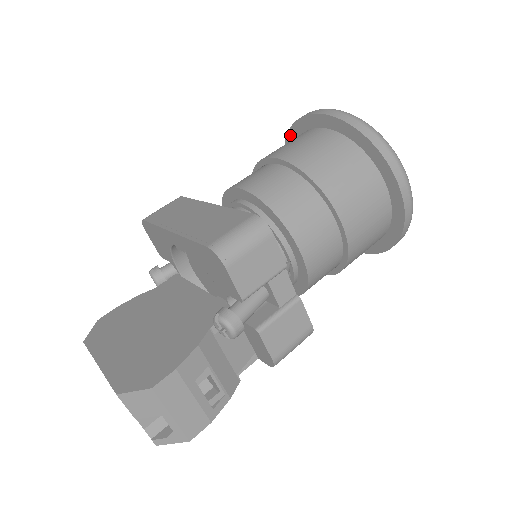
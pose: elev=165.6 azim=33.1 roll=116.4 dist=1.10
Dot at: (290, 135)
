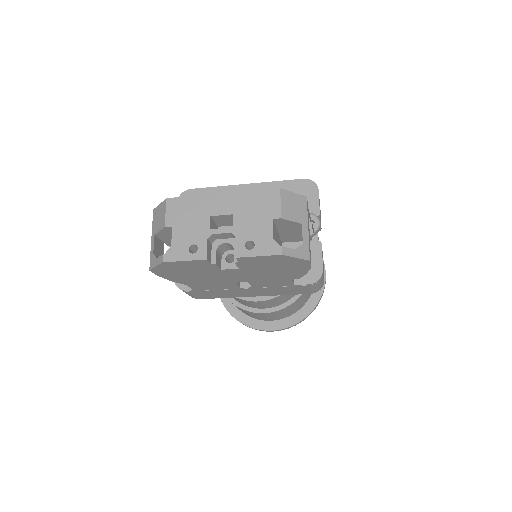
Dot at: occluded
